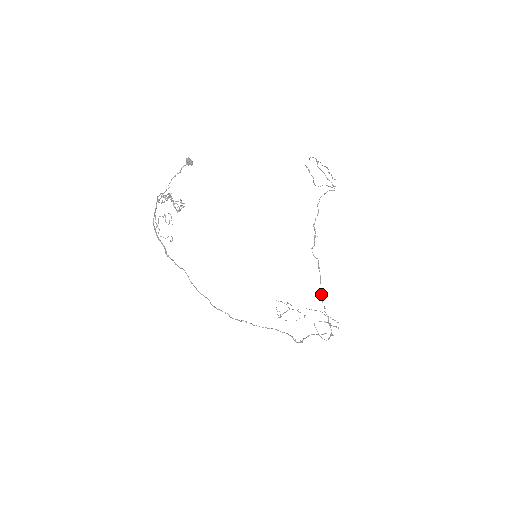
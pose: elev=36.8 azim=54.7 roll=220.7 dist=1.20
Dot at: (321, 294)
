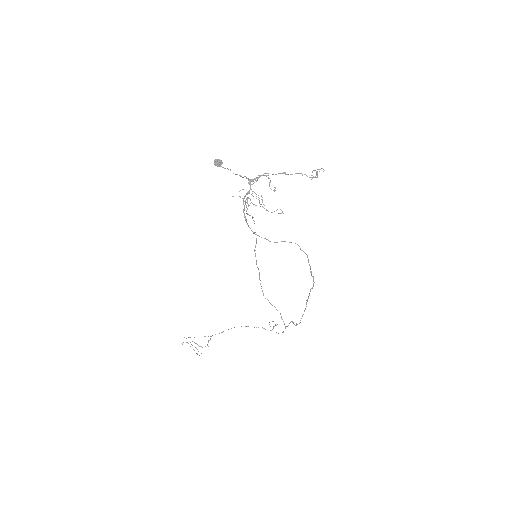
Dot at: occluded
